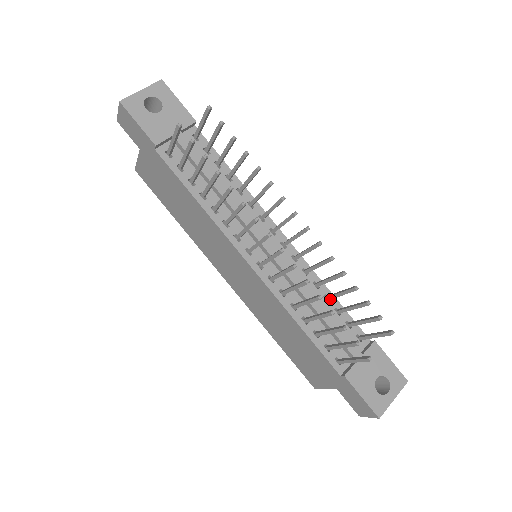
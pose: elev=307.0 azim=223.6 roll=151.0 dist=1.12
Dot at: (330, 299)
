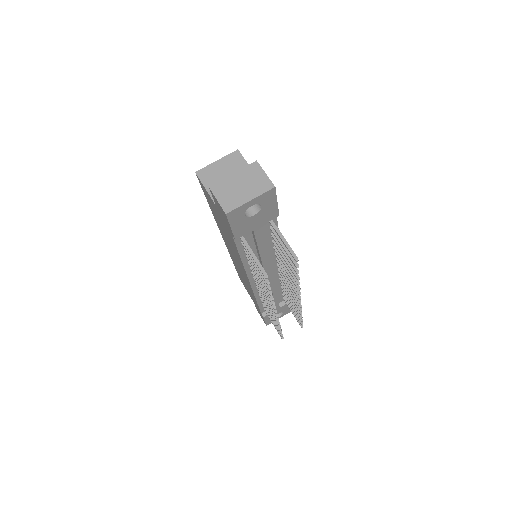
Dot at: (284, 292)
